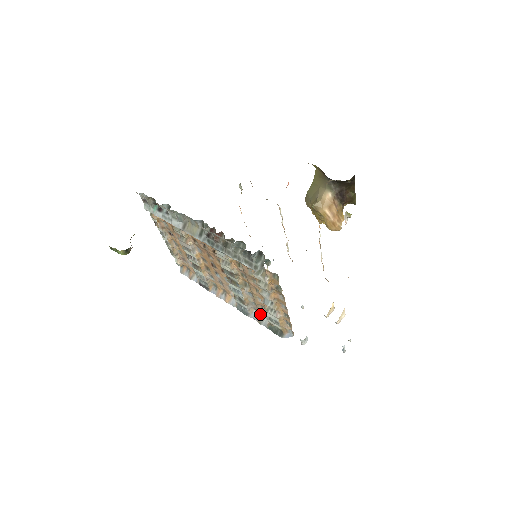
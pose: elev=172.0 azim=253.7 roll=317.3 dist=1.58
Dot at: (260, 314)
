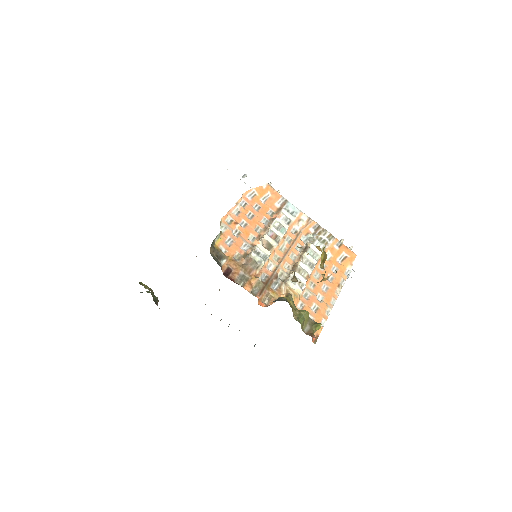
Dot at: occluded
